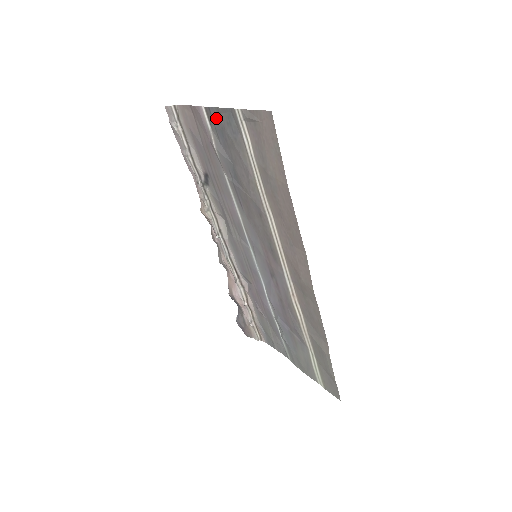
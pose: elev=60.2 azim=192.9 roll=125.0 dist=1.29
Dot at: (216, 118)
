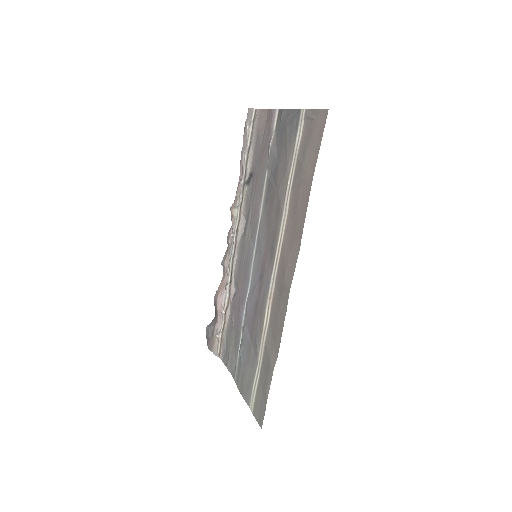
Dot at: (283, 119)
